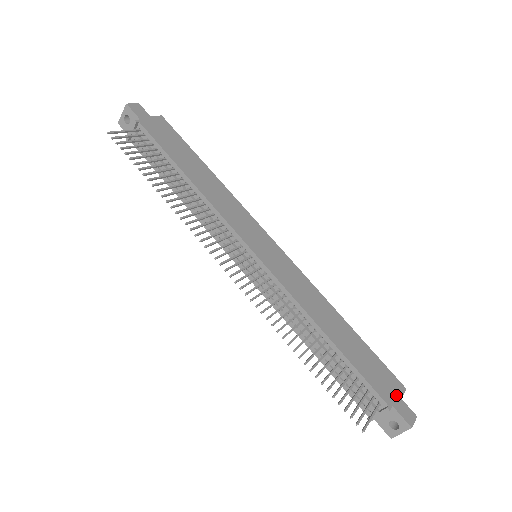
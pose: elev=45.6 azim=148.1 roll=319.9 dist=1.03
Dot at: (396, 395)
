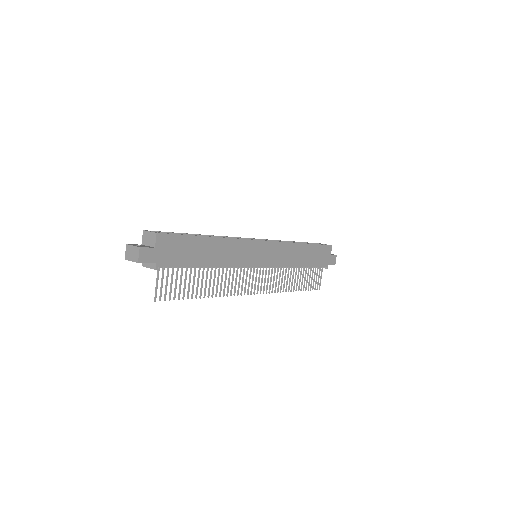
Dot at: (329, 256)
